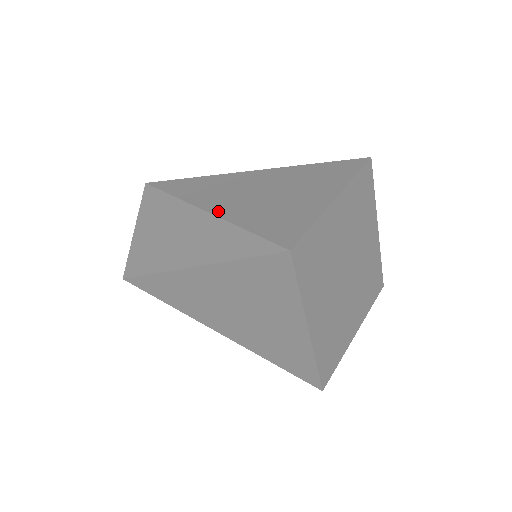
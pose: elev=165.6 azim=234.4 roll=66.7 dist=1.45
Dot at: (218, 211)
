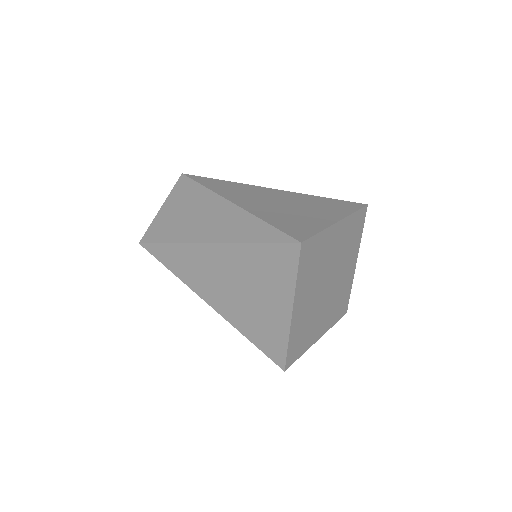
Dot at: (218, 309)
